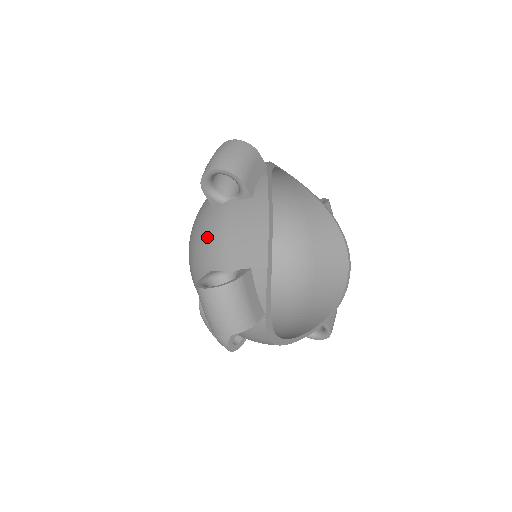
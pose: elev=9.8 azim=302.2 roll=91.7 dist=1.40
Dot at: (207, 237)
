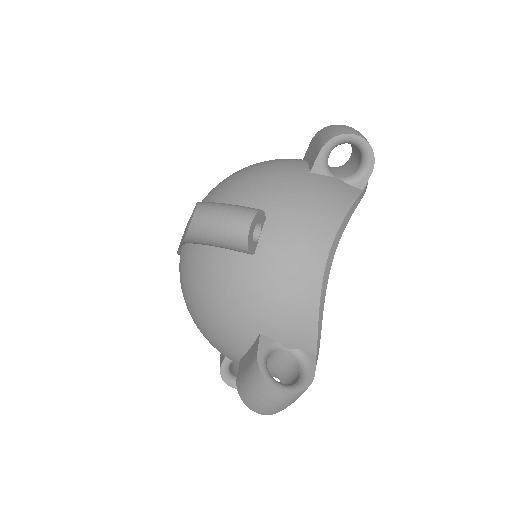
Dot at: occluded
